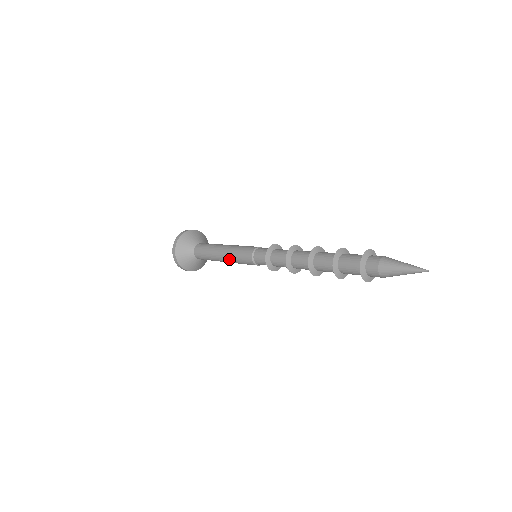
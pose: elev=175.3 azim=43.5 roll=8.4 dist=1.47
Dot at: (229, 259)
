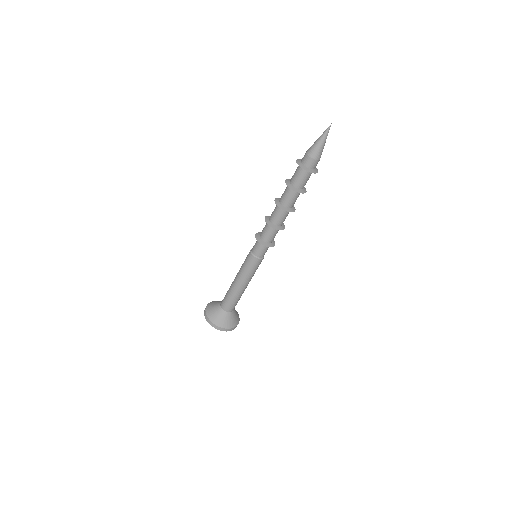
Dot at: (240, 276)
